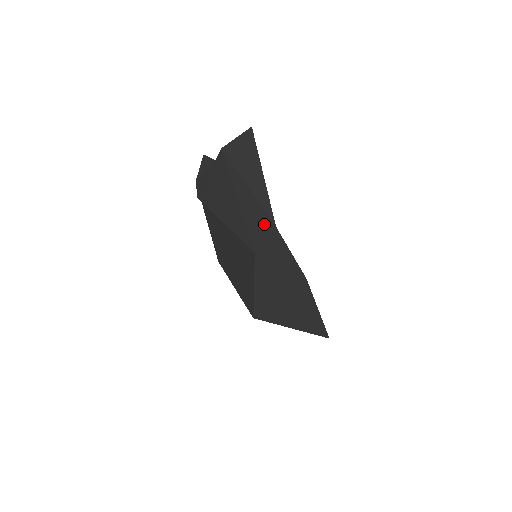
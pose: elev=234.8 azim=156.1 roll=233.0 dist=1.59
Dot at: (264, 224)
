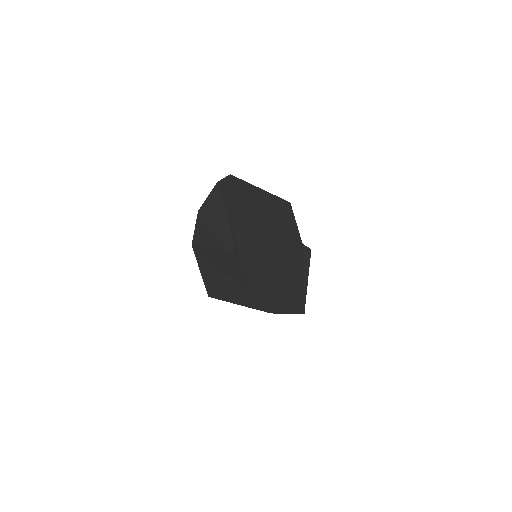
Dot at: (230, 288)
